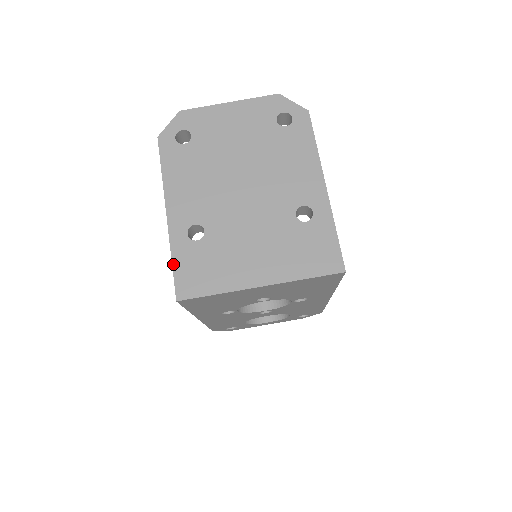
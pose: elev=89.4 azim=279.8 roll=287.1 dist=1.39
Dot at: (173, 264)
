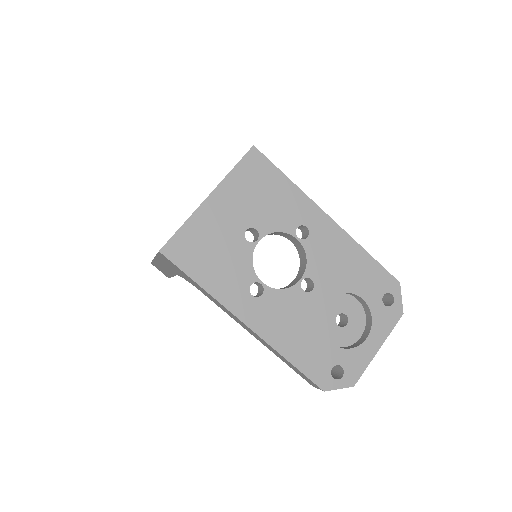
Dot at: (157, 254)
